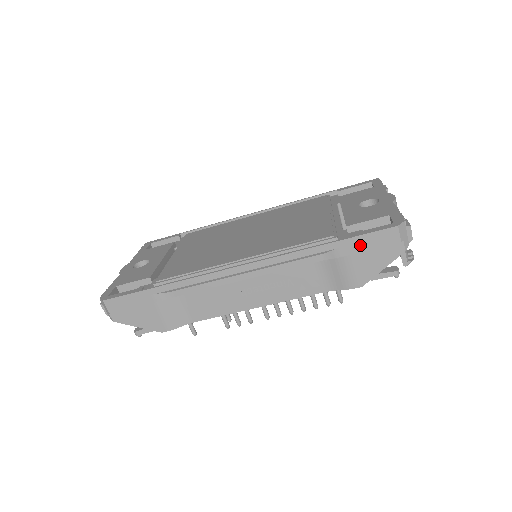
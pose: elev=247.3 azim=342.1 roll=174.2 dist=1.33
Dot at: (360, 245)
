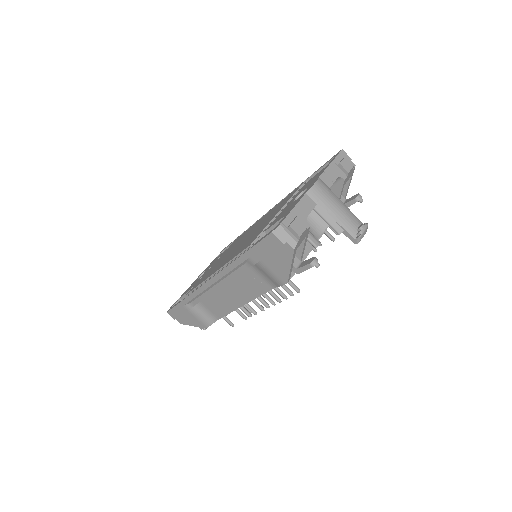
Dot at: (260, 252)
